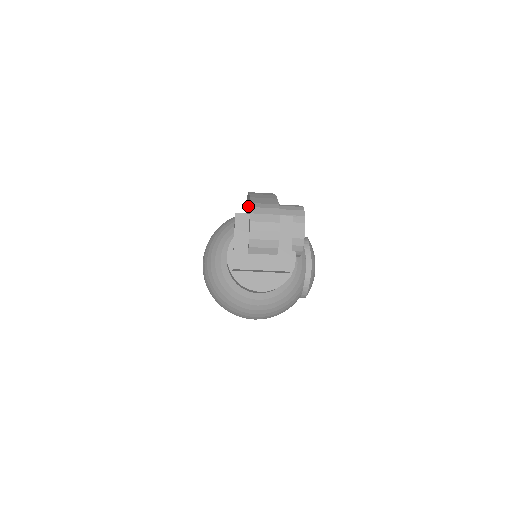
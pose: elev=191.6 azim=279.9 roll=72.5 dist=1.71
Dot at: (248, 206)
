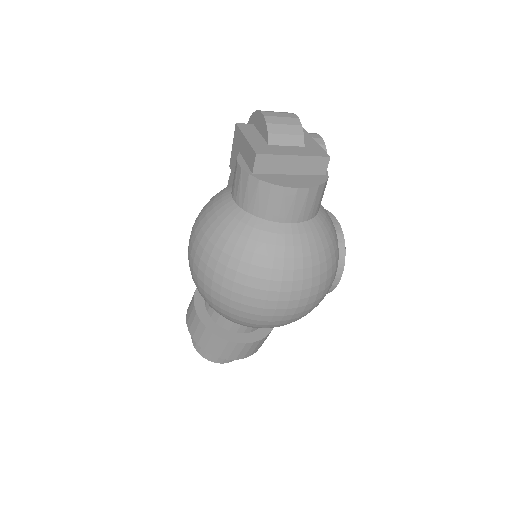
Dot at: occluded
